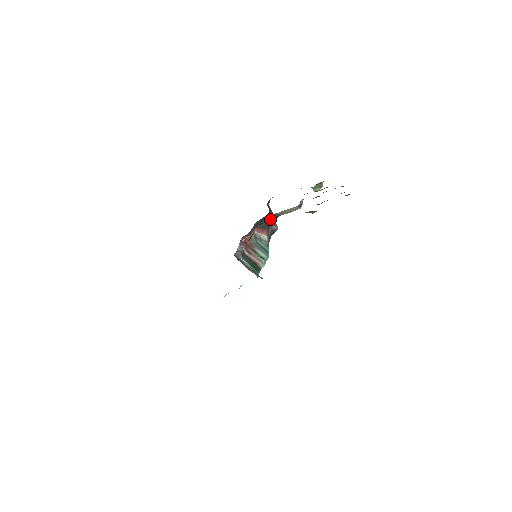
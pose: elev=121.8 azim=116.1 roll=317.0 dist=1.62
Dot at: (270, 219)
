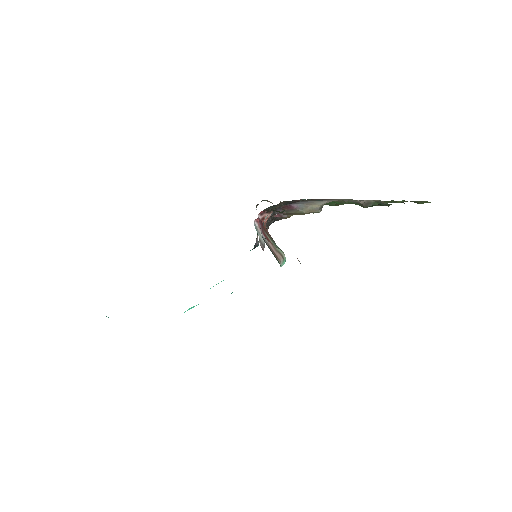
Dot at: occluded
